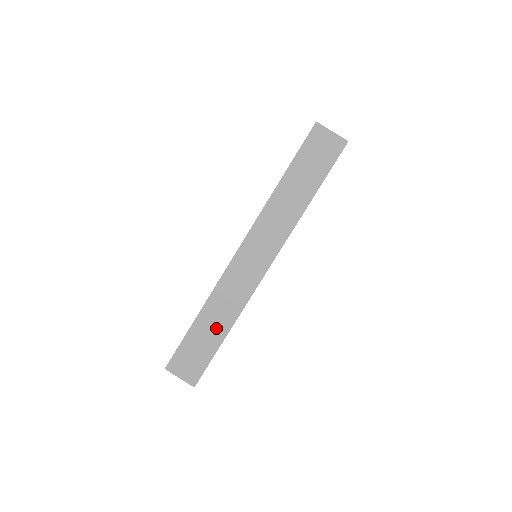
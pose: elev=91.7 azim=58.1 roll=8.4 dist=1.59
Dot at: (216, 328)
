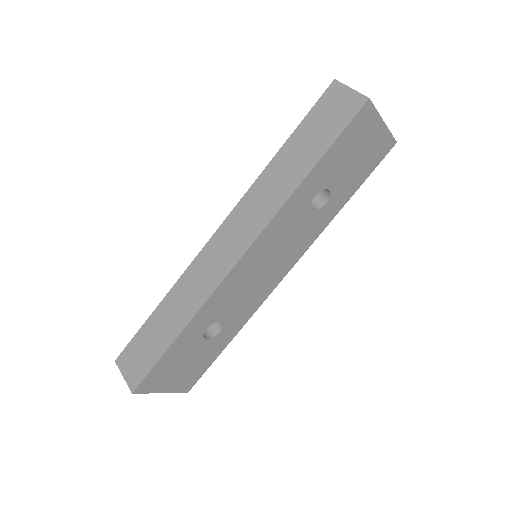
Dot at: (172, 323)
